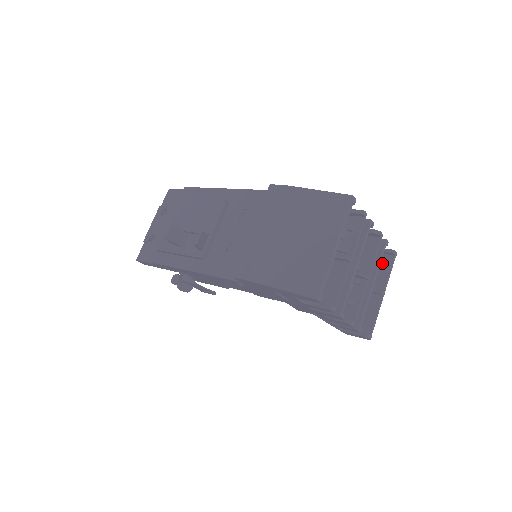
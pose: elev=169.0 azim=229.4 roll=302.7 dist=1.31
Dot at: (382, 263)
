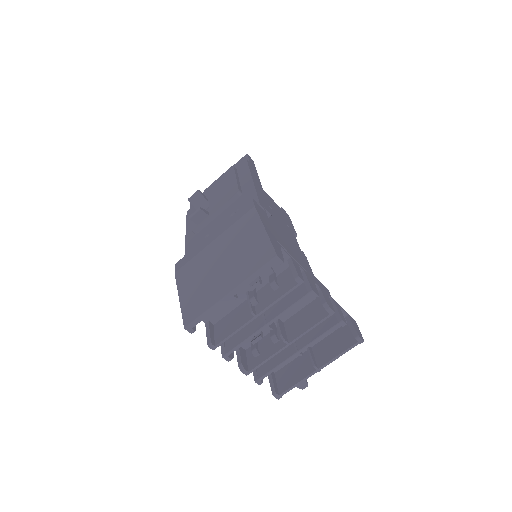
Dot at: (344, 340)
